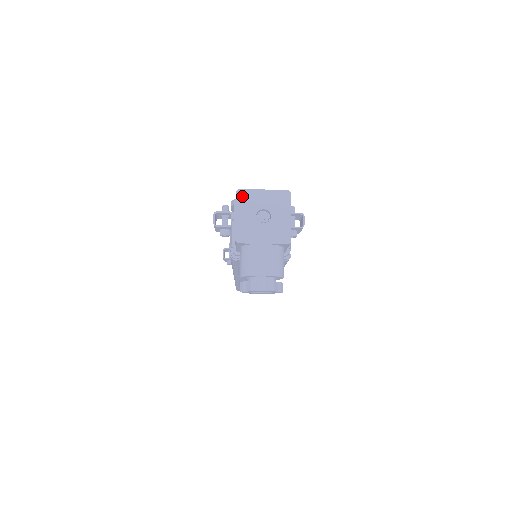
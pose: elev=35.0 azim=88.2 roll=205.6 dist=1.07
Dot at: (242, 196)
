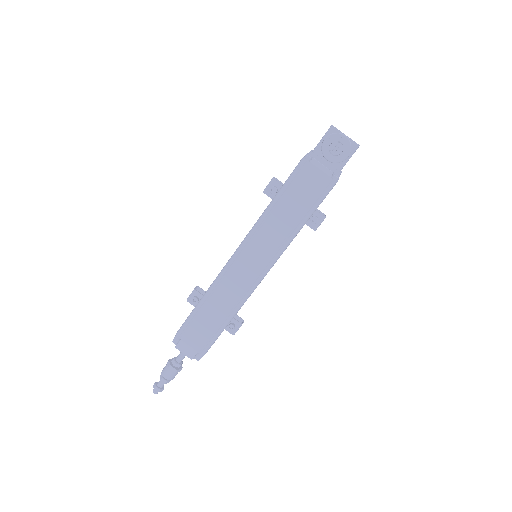
Dot at: occluded
